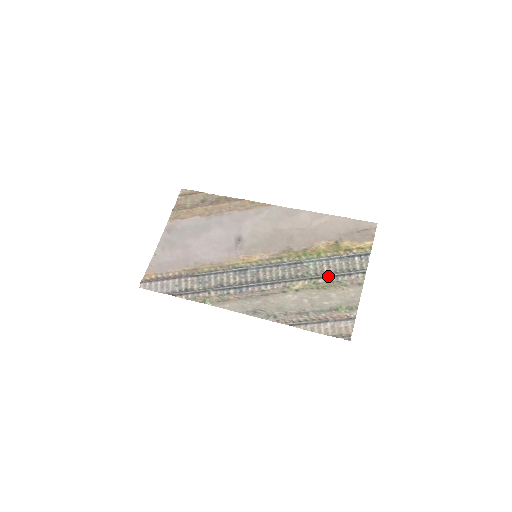
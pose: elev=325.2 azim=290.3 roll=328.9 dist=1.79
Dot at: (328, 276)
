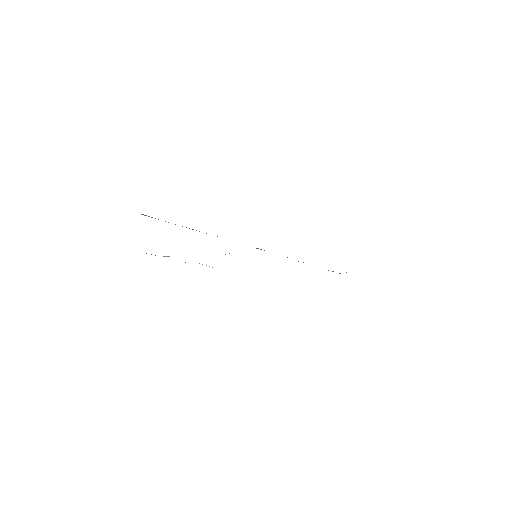
Dot at: occluded
